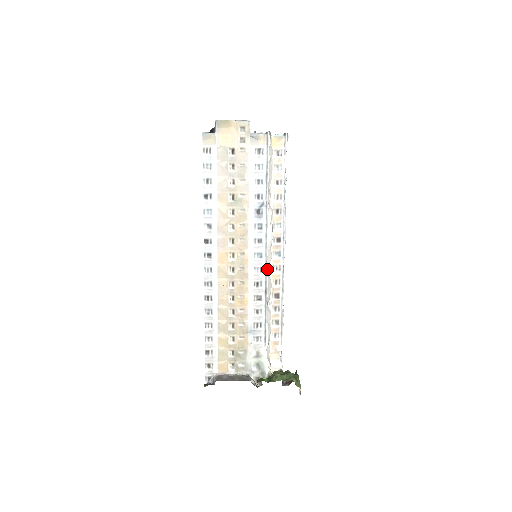
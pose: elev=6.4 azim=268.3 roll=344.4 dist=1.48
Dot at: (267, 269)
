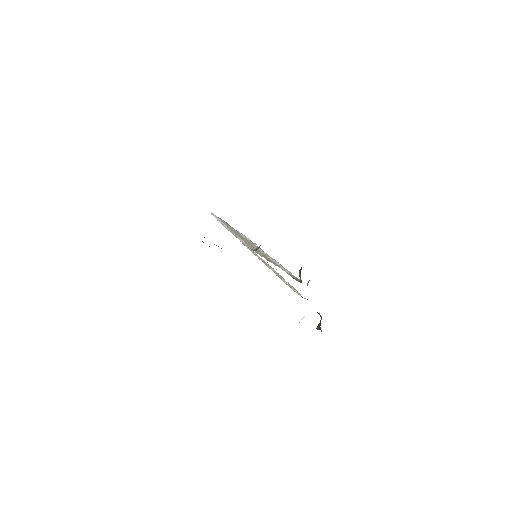
Dot at: occluded
